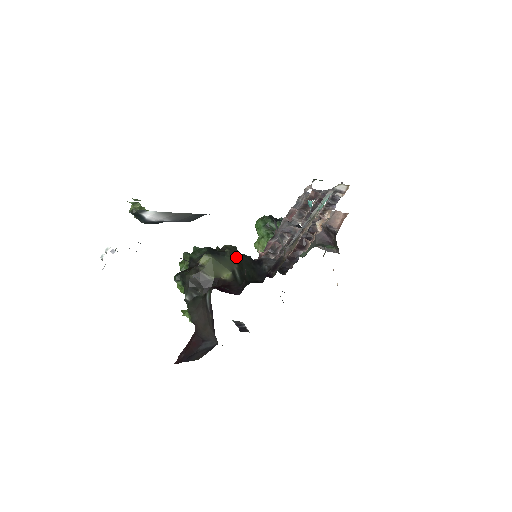
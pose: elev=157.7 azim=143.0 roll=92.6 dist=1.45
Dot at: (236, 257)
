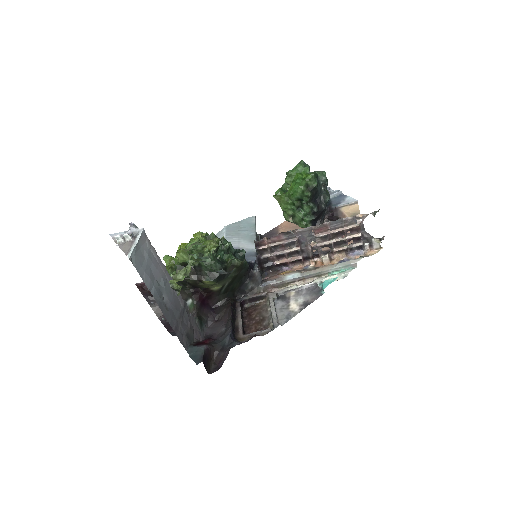
Dot at: (236, 273)
